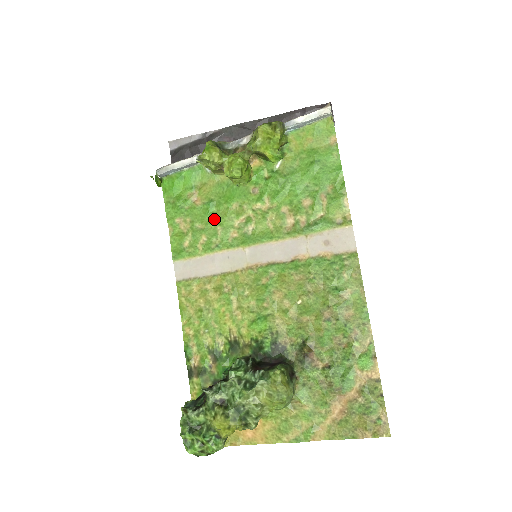
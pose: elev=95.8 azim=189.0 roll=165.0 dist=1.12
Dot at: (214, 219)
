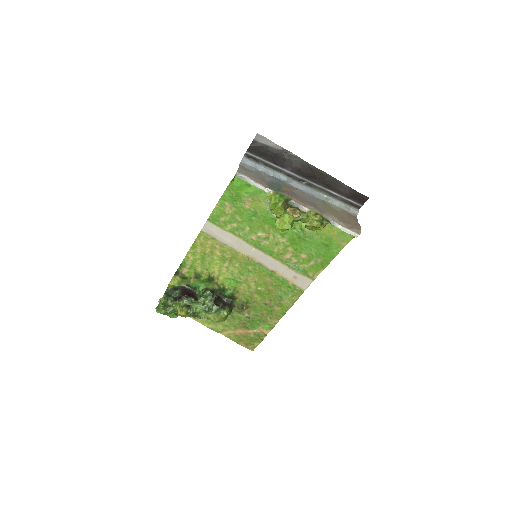
Dot at: (249, 222)
